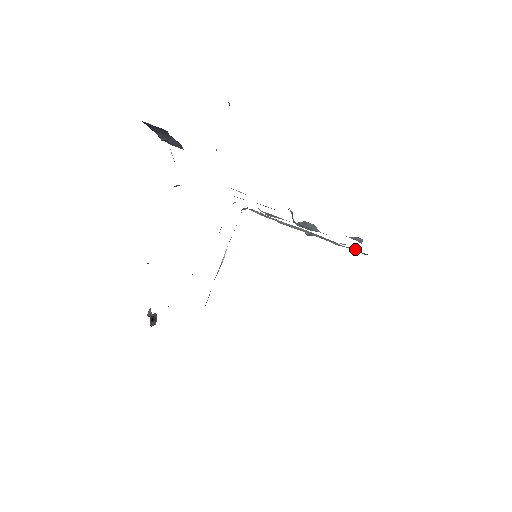
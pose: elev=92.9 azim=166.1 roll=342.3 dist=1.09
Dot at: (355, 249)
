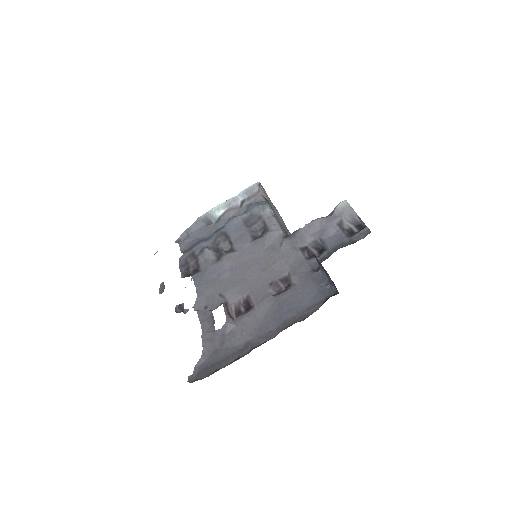
Dot at: occluded
